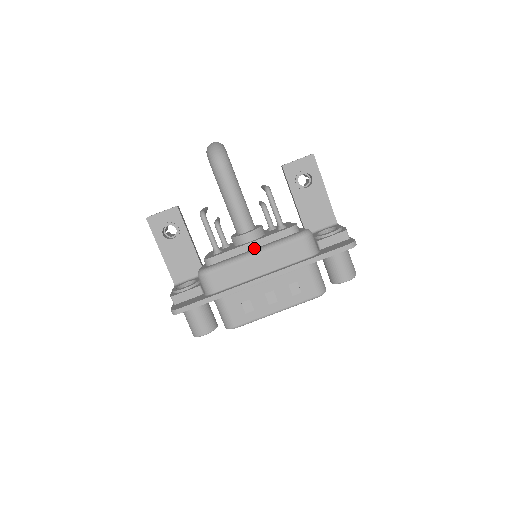
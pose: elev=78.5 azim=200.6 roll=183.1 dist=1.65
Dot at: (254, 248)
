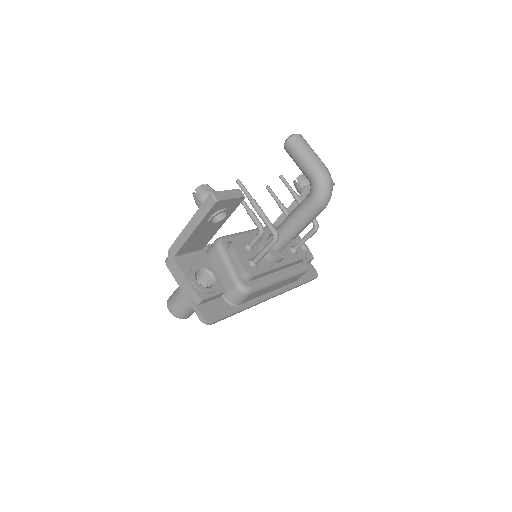
Dot at: (279, 270)
